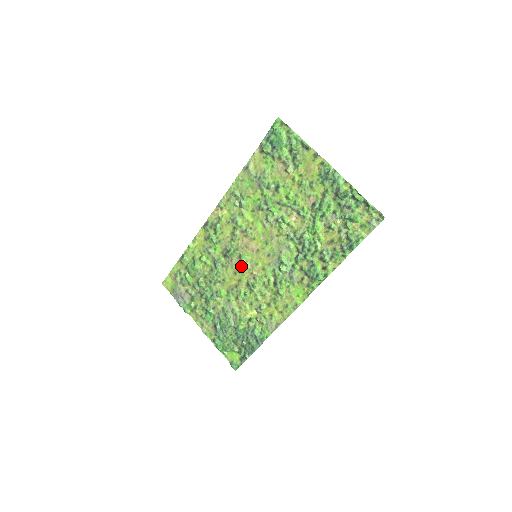
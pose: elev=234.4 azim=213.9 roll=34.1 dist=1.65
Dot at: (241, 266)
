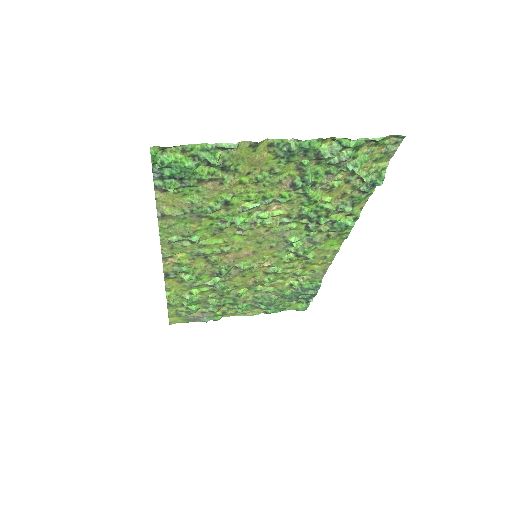
Dot at: (246, 271)
